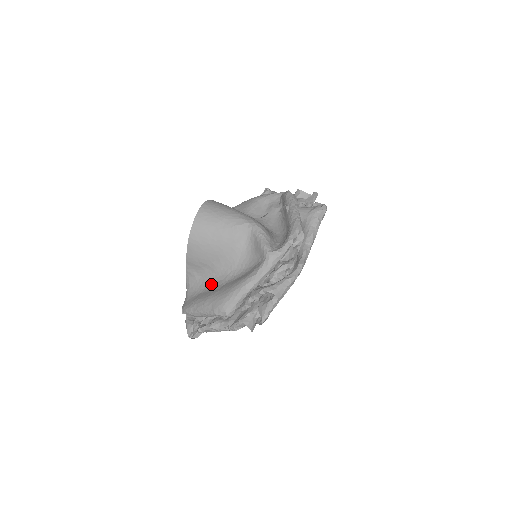
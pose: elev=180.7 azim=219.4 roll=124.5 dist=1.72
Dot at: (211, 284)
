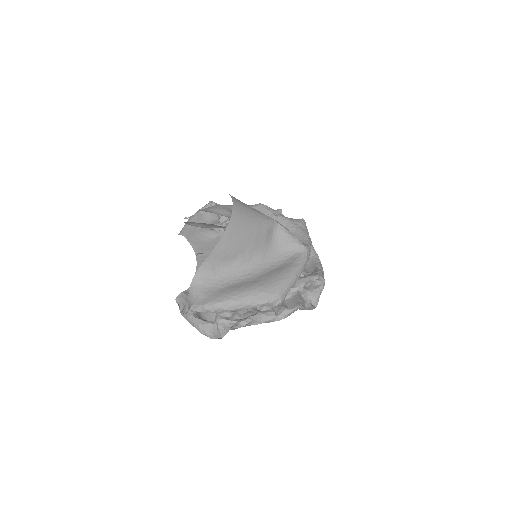
Dot at: (236, 278)
